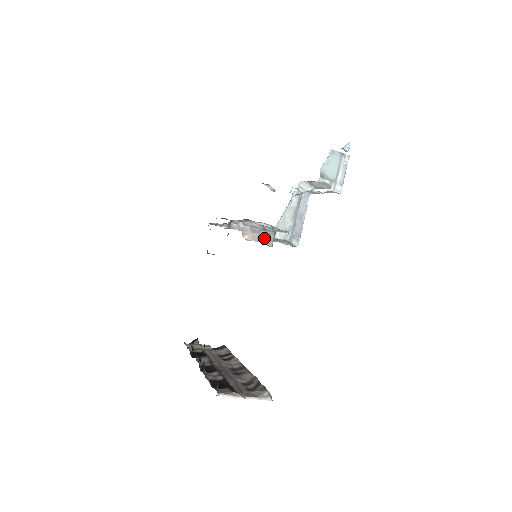
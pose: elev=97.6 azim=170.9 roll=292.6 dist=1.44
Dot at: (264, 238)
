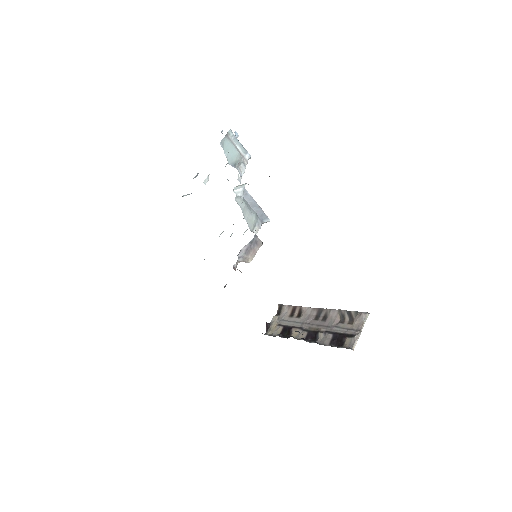
Dot at: (256, 247)
